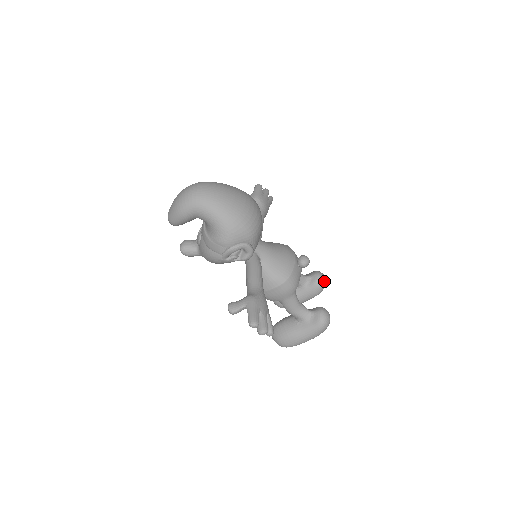
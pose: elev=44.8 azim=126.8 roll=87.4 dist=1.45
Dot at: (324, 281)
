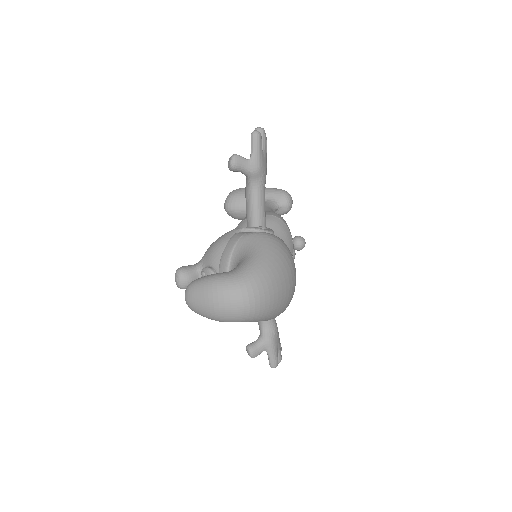
Dot at: occluded
